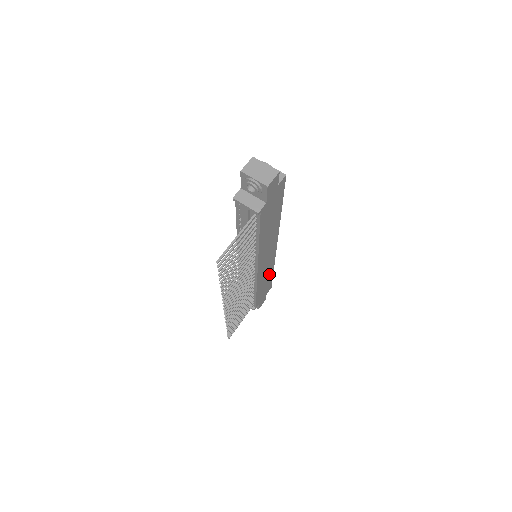
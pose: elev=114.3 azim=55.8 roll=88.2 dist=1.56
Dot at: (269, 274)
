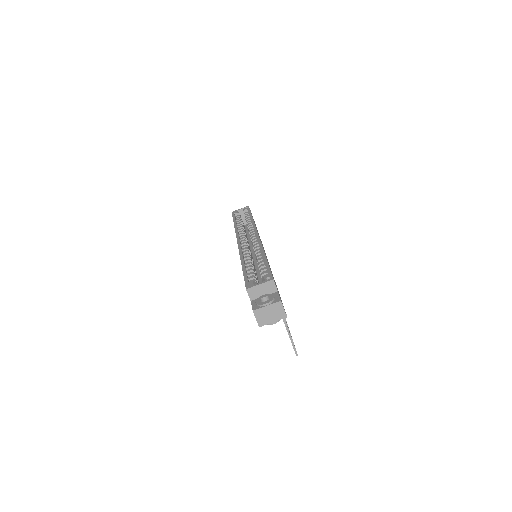
Dot at: occluded
